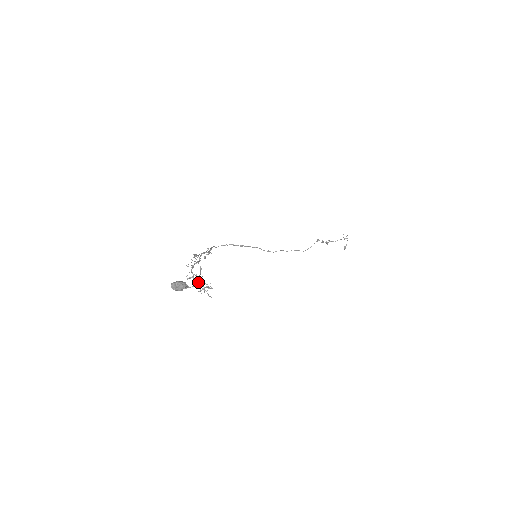
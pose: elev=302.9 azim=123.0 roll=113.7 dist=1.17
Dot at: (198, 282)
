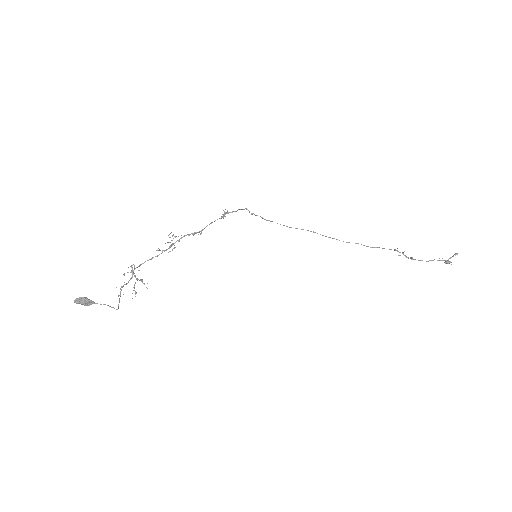
Dot at: occluded
